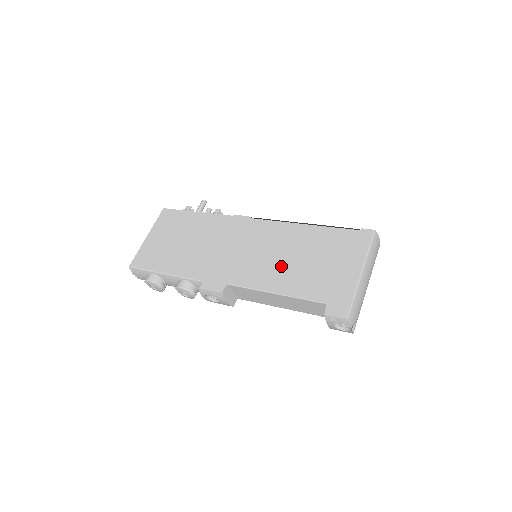
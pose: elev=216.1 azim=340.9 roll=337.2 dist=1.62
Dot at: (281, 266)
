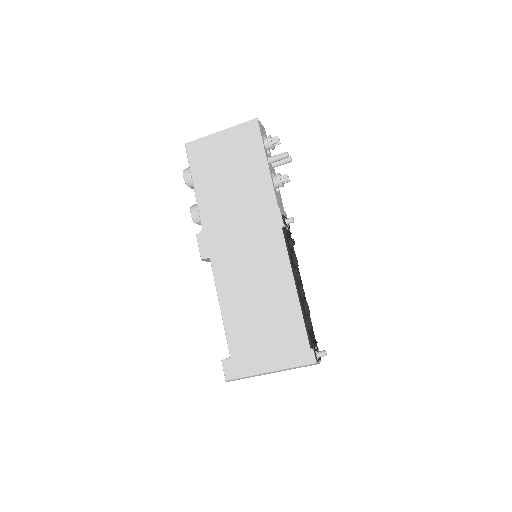
Dot at: (246, 297)
